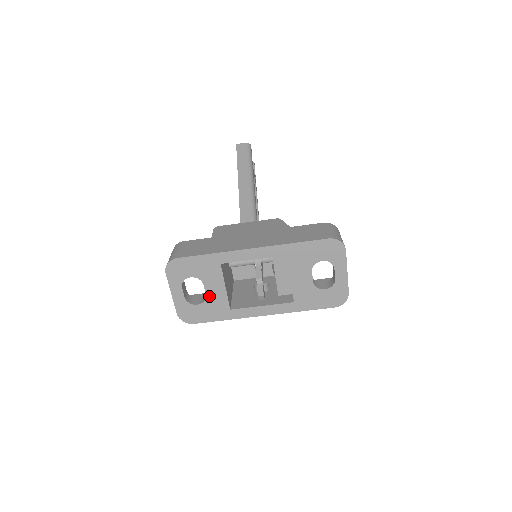
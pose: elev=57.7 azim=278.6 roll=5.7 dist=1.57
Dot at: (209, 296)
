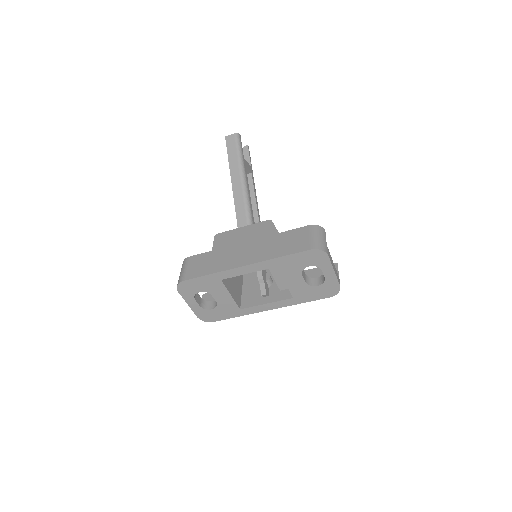
Dot at: (219, 302)
